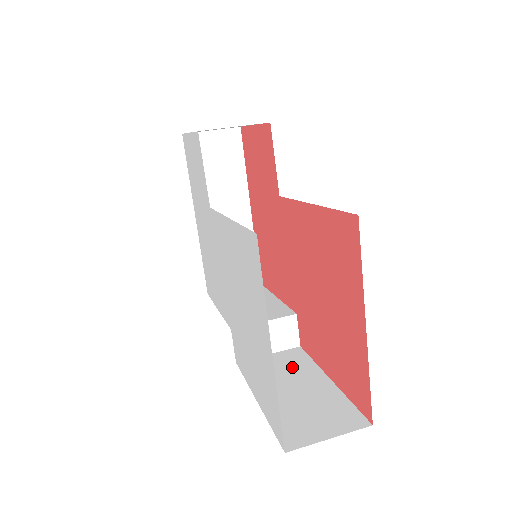
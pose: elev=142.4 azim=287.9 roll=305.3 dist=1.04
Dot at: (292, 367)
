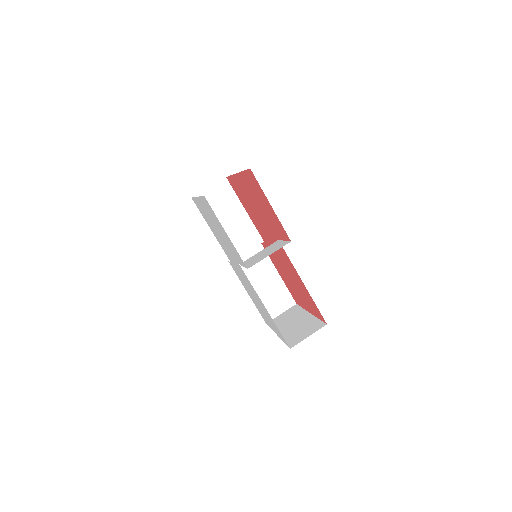
Dot at: (259, 263)
